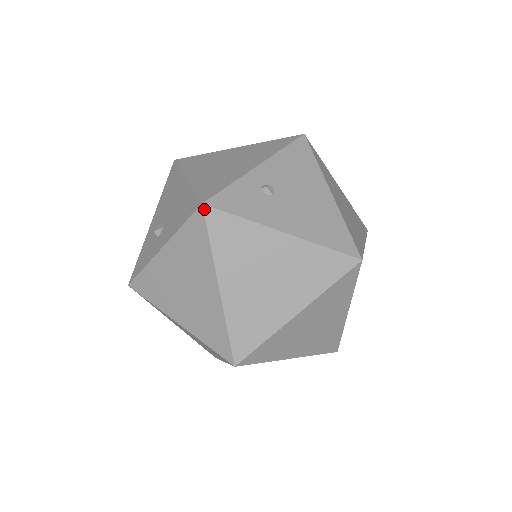
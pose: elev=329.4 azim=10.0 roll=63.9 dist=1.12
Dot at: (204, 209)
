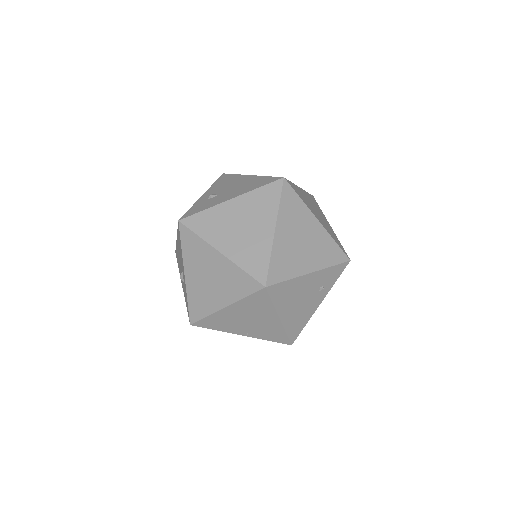
Dot at: (181, 222)
